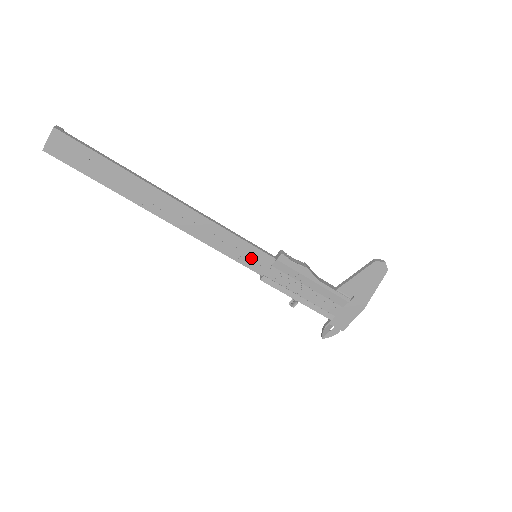
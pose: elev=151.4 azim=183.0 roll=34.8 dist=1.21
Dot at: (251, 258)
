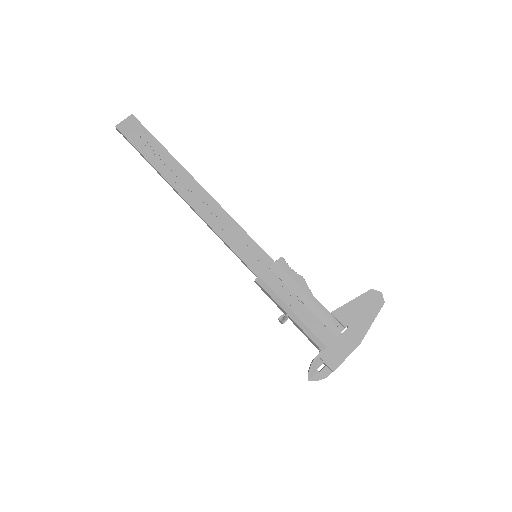
Dot at: (251, 255)
